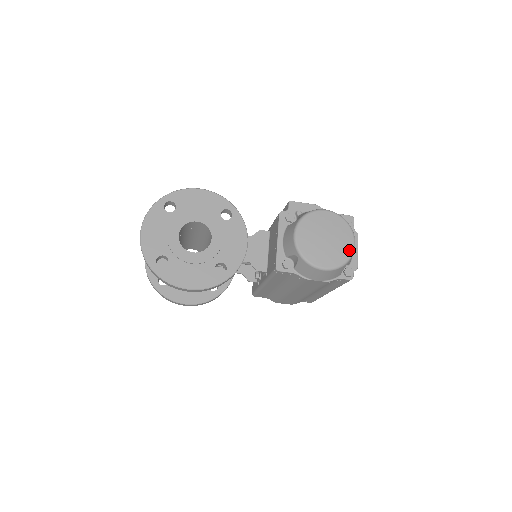
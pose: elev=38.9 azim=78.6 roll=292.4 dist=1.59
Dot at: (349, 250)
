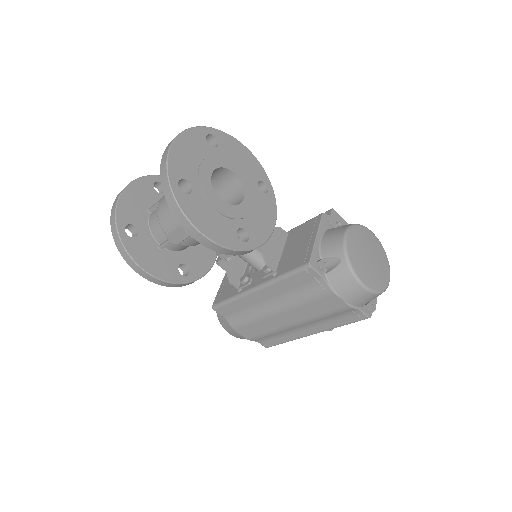
Dot at: (386, 281)
